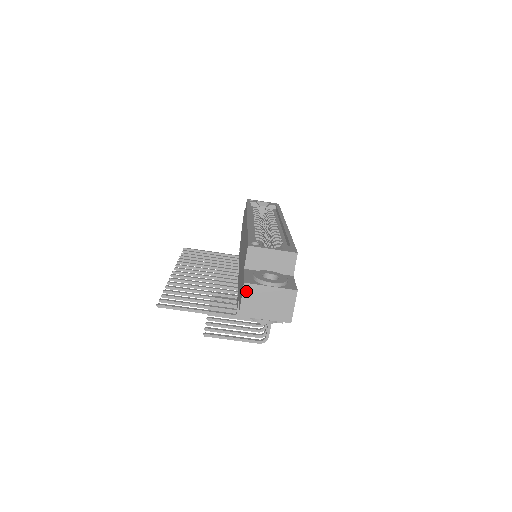
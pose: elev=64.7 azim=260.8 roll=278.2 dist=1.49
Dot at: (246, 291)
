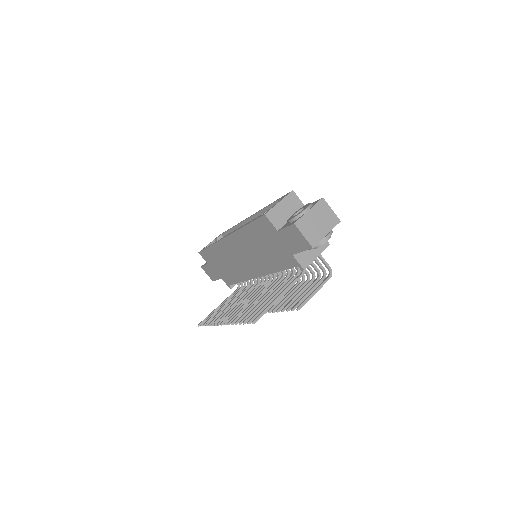
Dot at: (300, 228)
